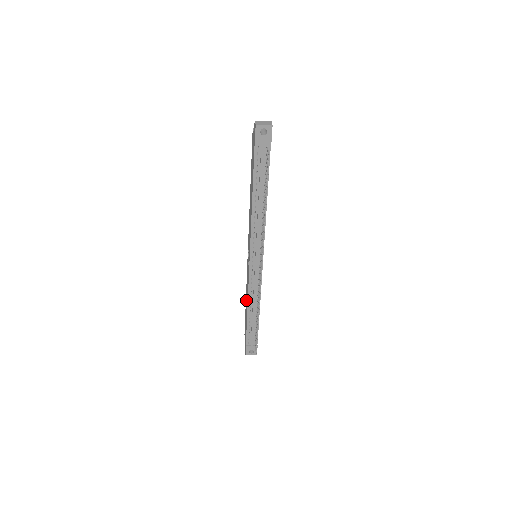
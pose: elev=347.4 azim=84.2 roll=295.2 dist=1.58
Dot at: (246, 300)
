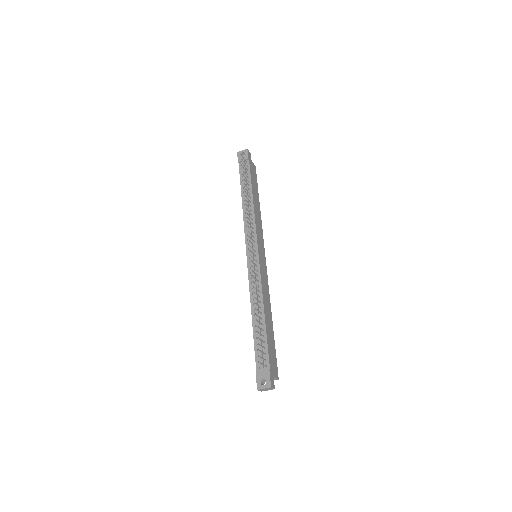
Dot at: occluded
